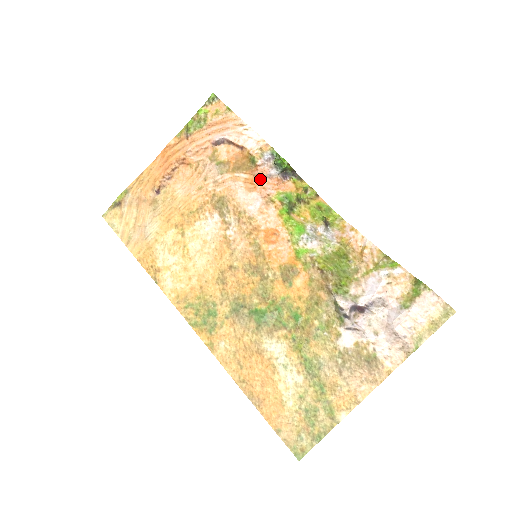
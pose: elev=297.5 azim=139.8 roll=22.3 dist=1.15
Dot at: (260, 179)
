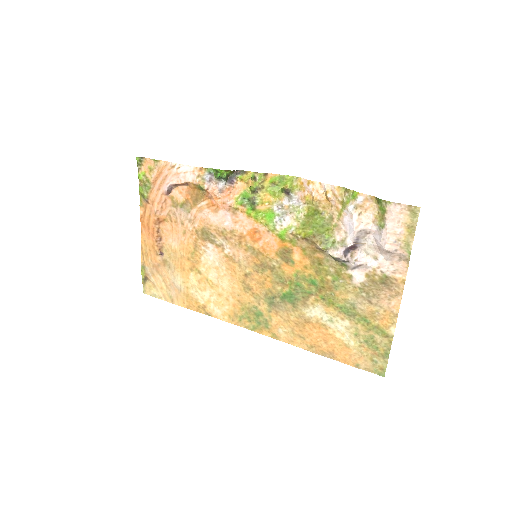
Dot at: (216, 198)
